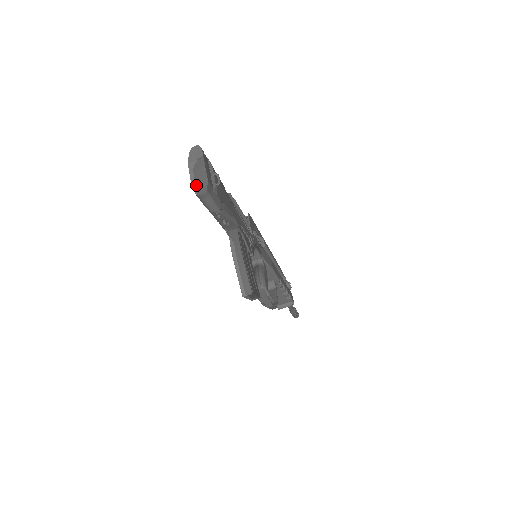
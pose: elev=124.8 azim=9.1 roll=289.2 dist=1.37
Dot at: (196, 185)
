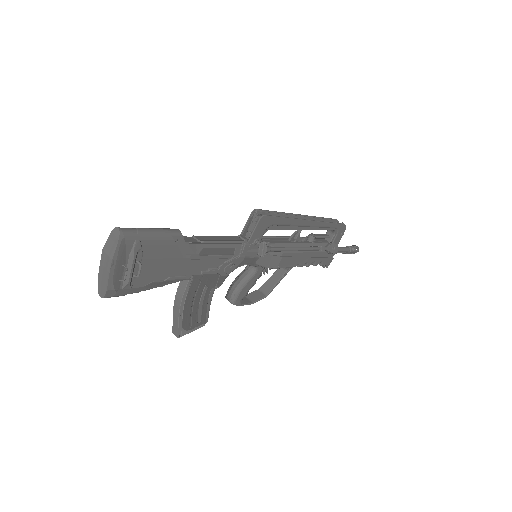
Dot at: (100, 282)
